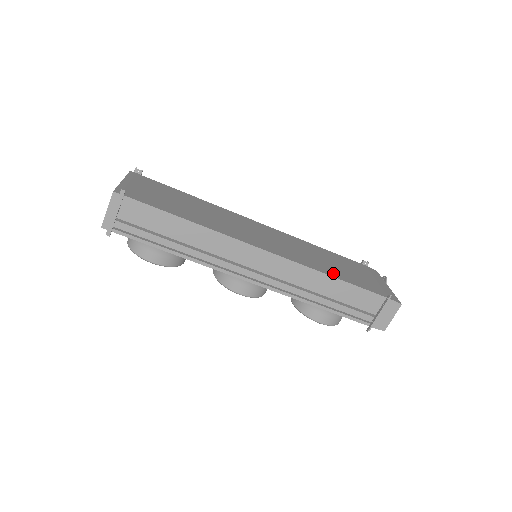
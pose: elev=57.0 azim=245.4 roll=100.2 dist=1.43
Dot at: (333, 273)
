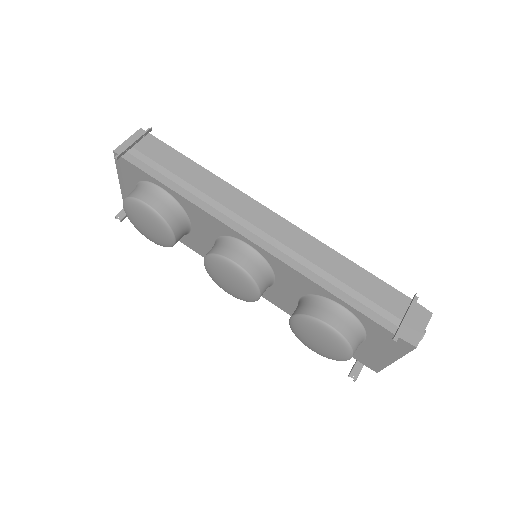
Dot at: occluded
